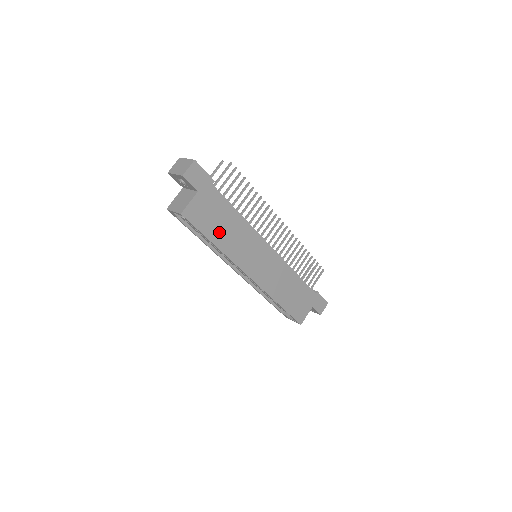
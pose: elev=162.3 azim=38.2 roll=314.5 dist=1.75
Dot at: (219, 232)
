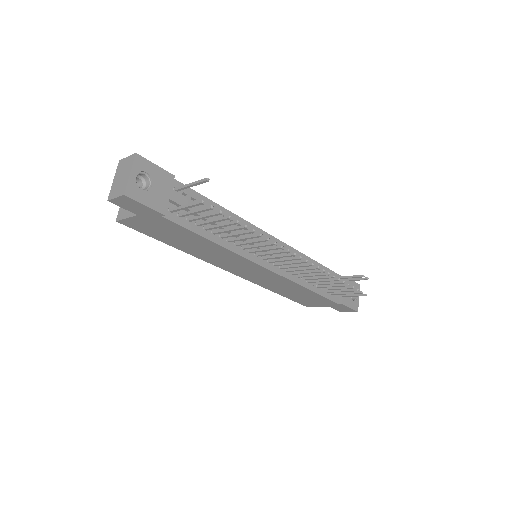
Dot at: (180, 243)
